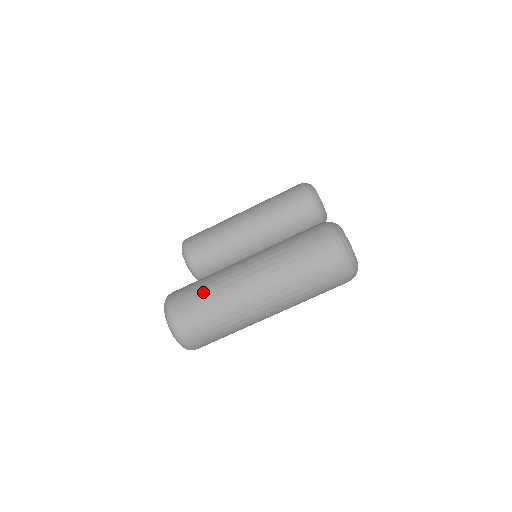
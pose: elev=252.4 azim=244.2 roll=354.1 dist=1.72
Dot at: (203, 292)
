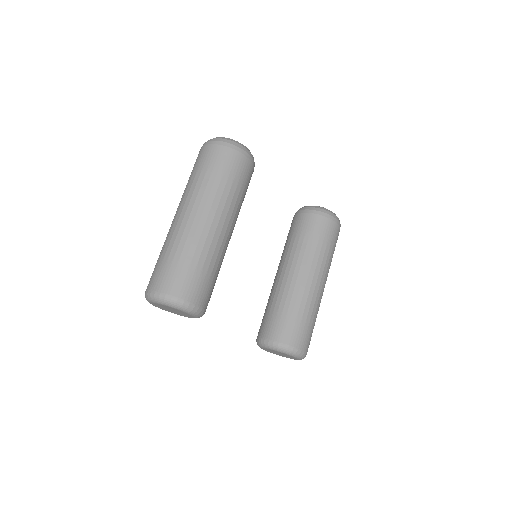
Dot at: occluded
